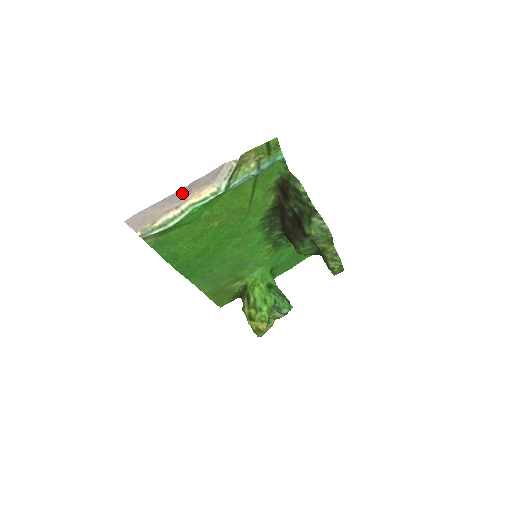
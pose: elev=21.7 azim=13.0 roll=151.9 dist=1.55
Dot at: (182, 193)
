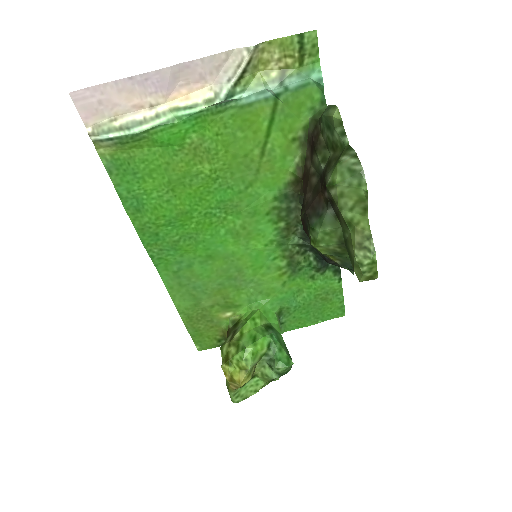
Dot at: (162, 79)
